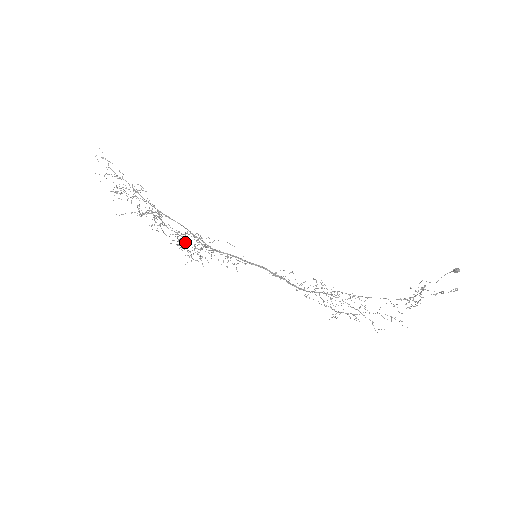
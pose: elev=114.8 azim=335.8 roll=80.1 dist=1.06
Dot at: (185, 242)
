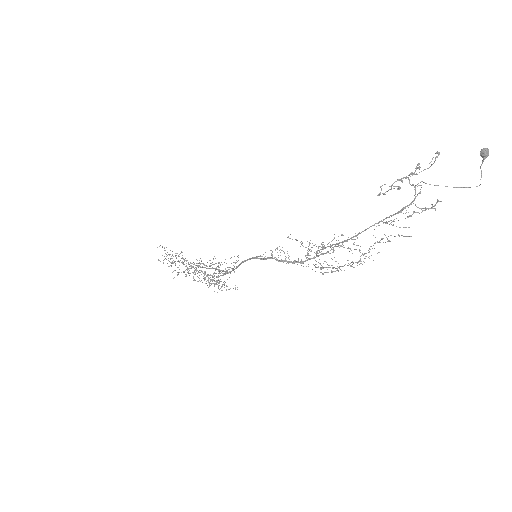
Dot at: (205, 274)
